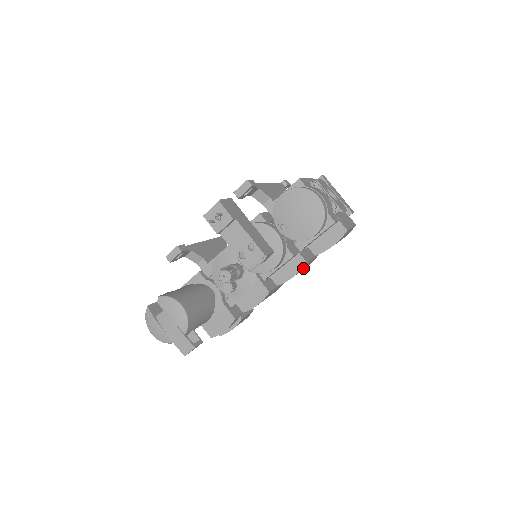
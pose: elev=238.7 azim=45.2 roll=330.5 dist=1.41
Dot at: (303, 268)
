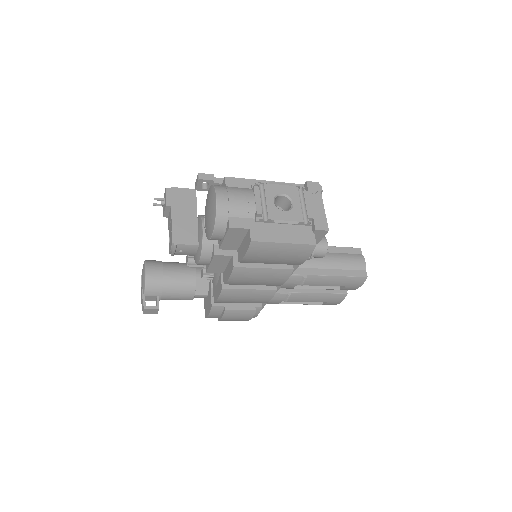
Dot at: (247, 275)
